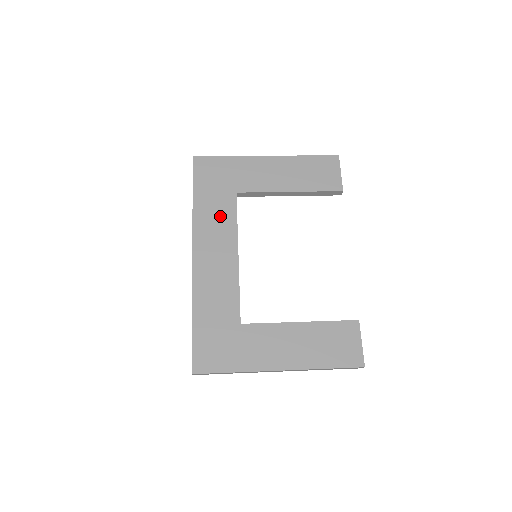
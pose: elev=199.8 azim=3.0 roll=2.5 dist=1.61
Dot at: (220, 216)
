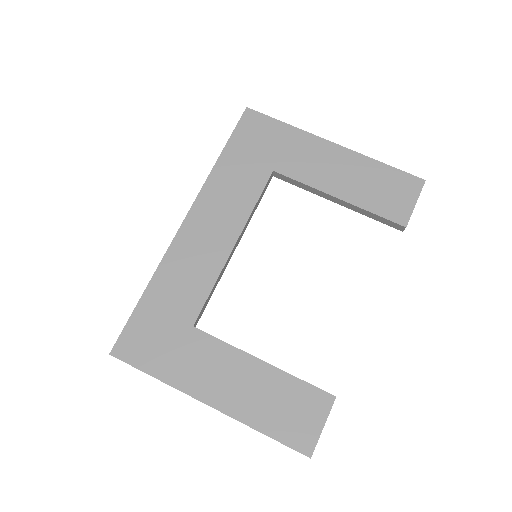
Dot at: (239, 190)
